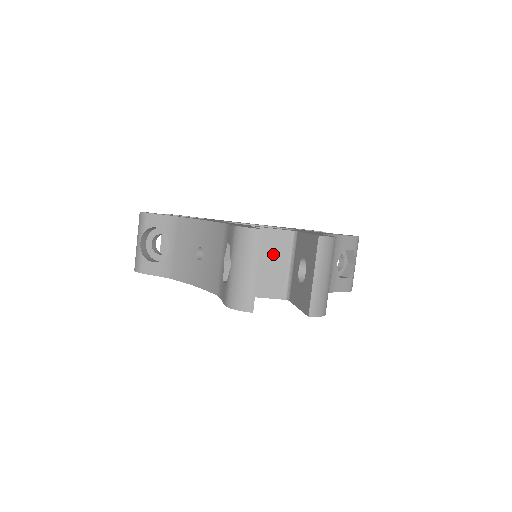
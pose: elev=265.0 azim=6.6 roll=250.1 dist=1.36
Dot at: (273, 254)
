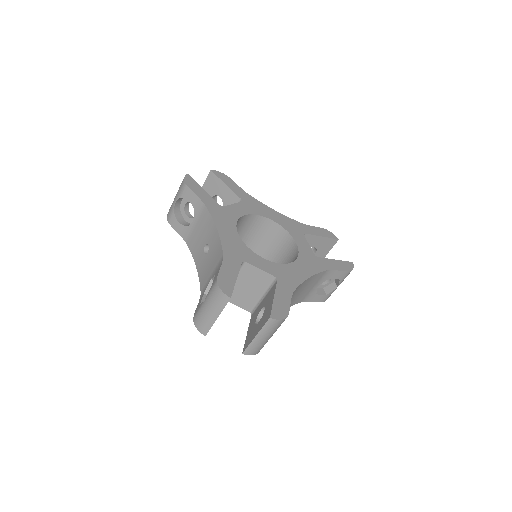
Dot at: (253, 284)
